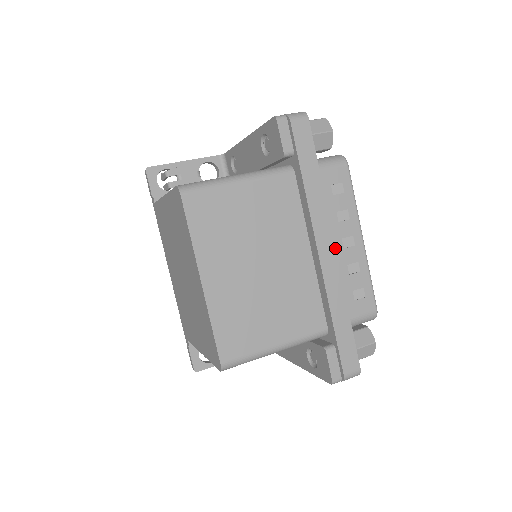
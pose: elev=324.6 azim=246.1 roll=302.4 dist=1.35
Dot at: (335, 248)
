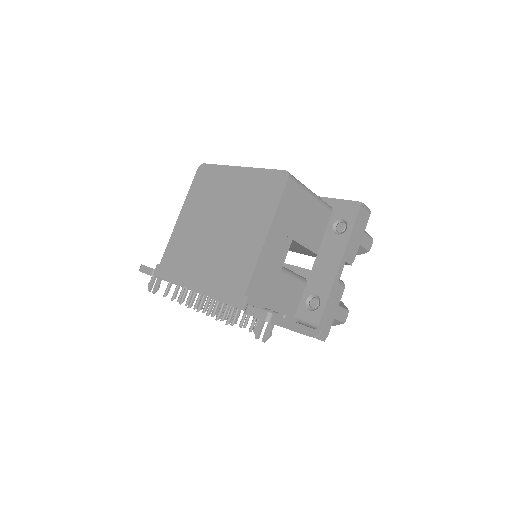
Dot at: occluded
